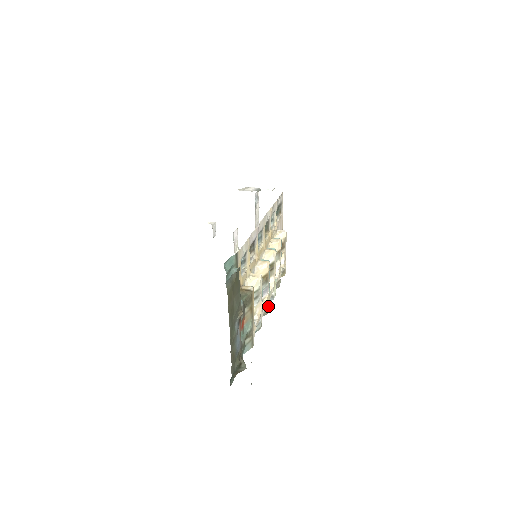
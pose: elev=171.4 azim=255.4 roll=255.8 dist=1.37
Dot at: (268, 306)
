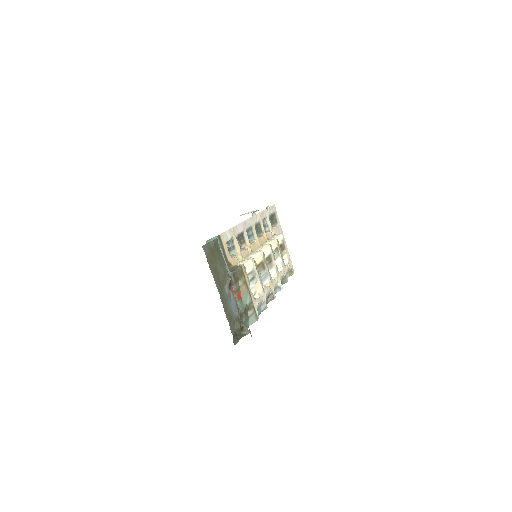
Dot at: (273, 292)
